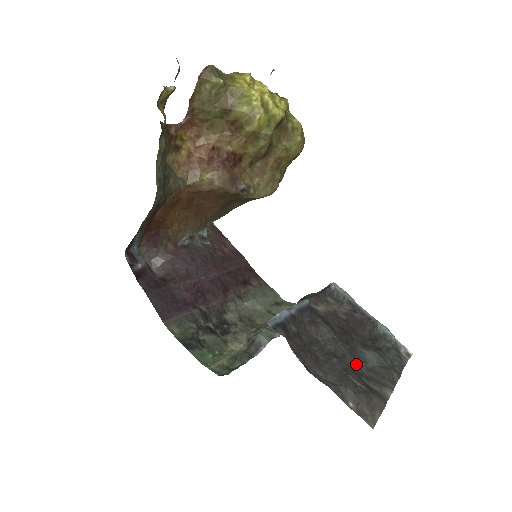
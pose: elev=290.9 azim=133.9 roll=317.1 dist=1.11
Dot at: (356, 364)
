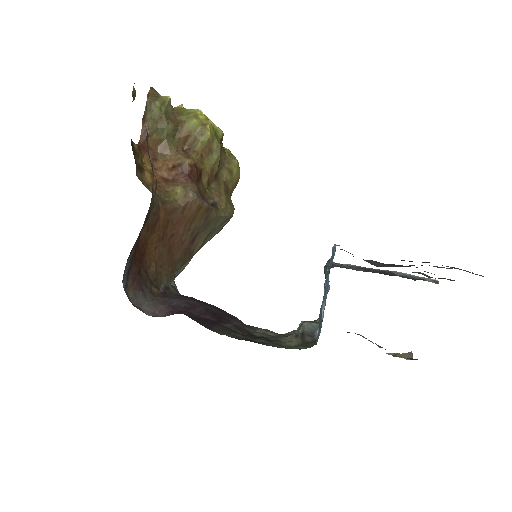
Dot at: occluded
